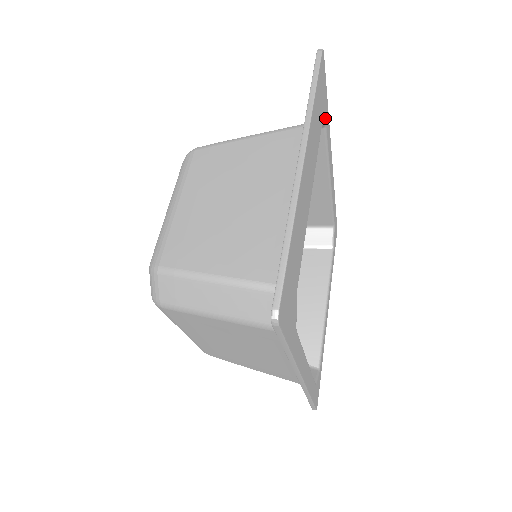
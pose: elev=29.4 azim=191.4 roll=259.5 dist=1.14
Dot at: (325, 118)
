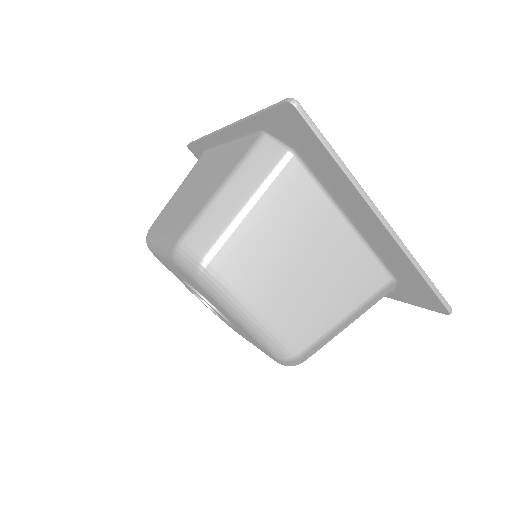
Dot at: occluded
